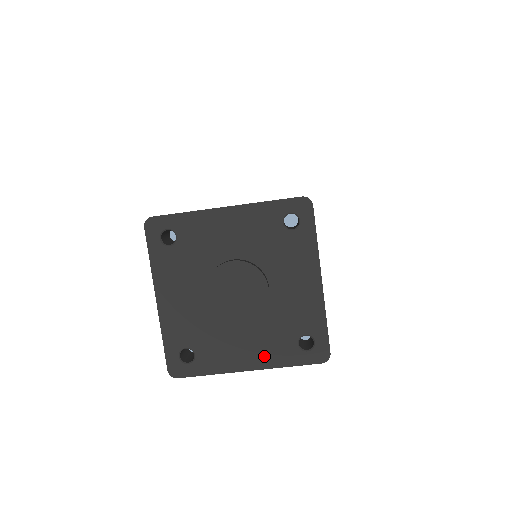
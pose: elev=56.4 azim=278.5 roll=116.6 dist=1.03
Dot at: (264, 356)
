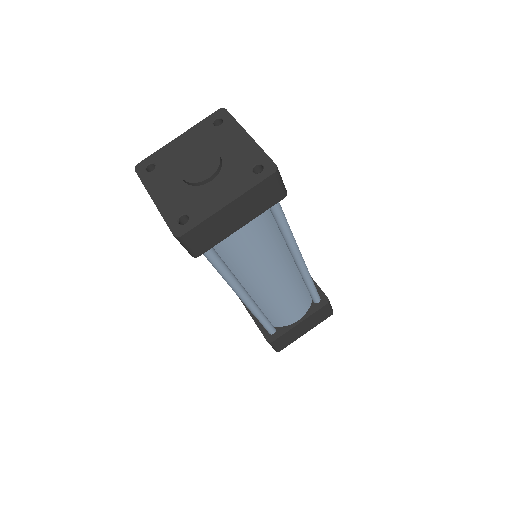
Dot at: (234, 191)
